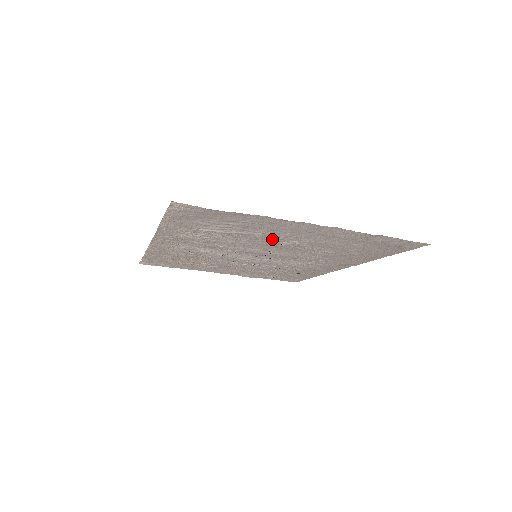
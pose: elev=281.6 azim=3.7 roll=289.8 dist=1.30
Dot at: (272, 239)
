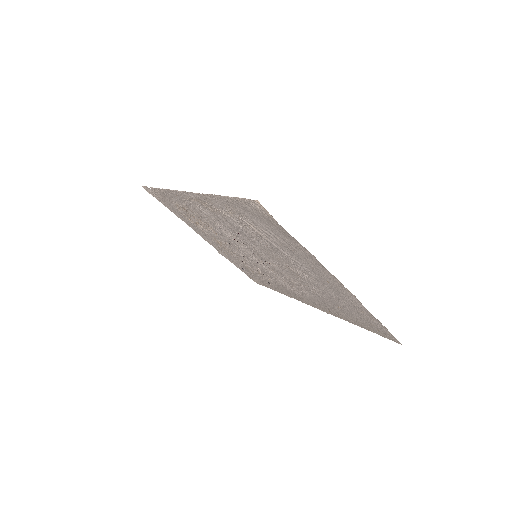
Dot at: (290, 262)
